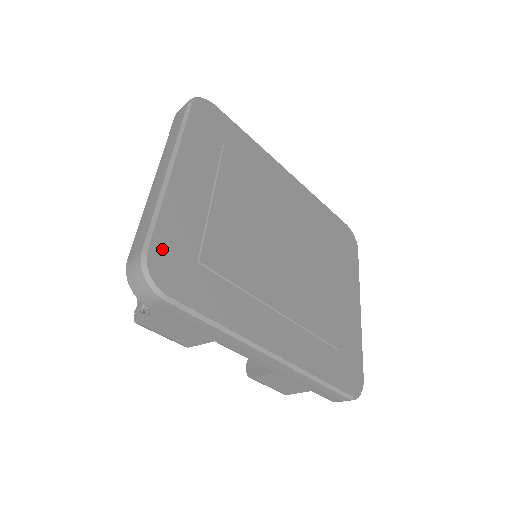
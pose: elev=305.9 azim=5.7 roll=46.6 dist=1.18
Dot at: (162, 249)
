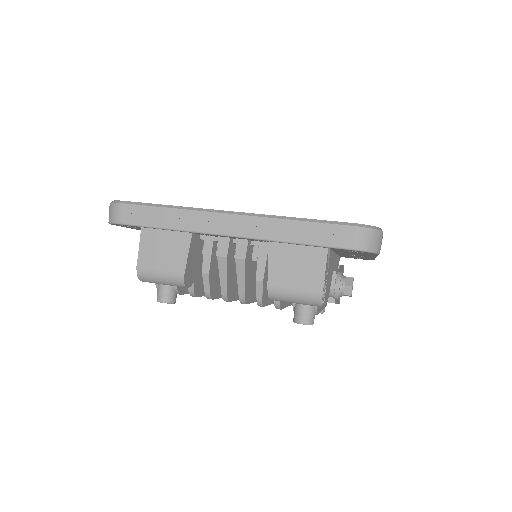
Dot at: occluded
